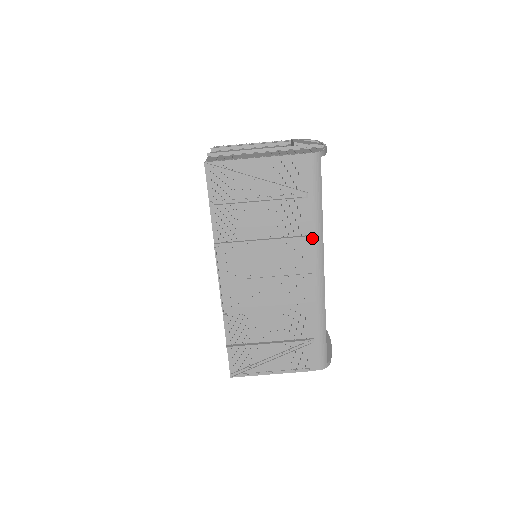
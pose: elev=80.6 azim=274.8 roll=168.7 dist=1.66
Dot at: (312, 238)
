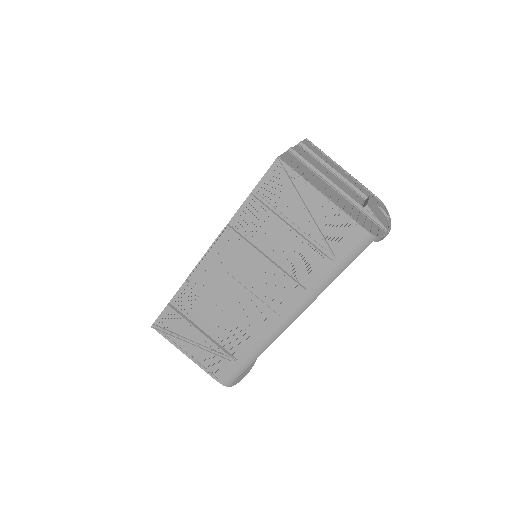
Dot at: (306, 292)
